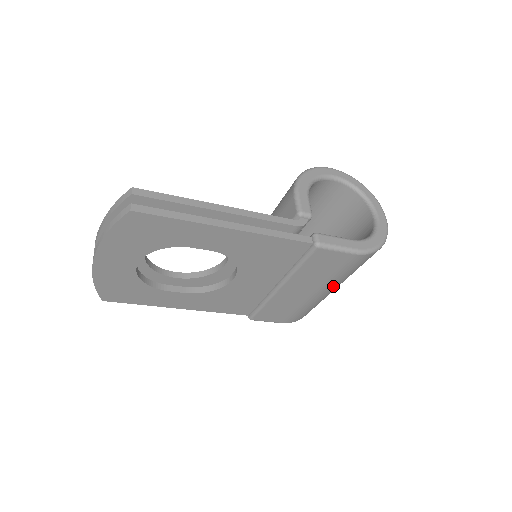
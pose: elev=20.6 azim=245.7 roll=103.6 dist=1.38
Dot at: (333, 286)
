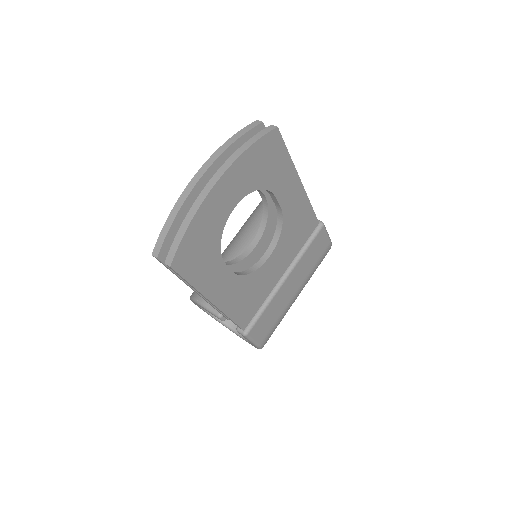
Dot at: occluded
